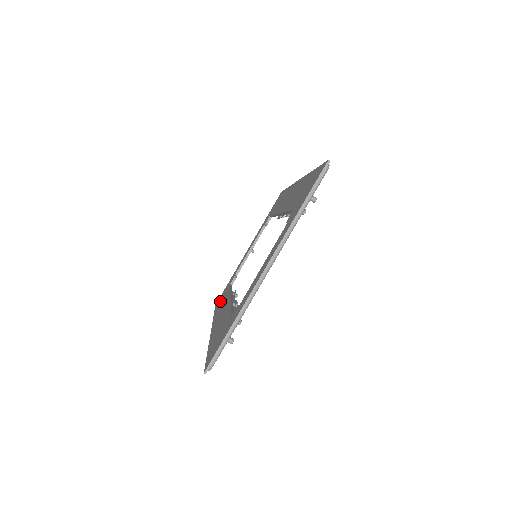
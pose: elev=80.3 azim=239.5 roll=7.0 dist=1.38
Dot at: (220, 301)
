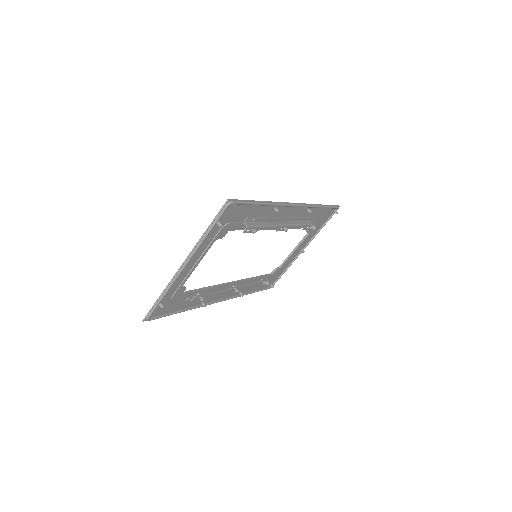
Dot at: occluded
